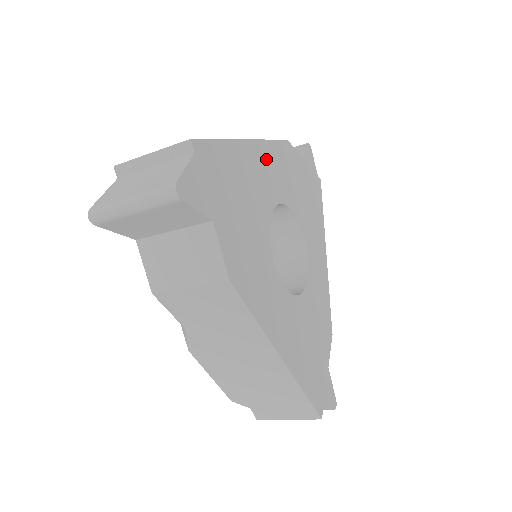
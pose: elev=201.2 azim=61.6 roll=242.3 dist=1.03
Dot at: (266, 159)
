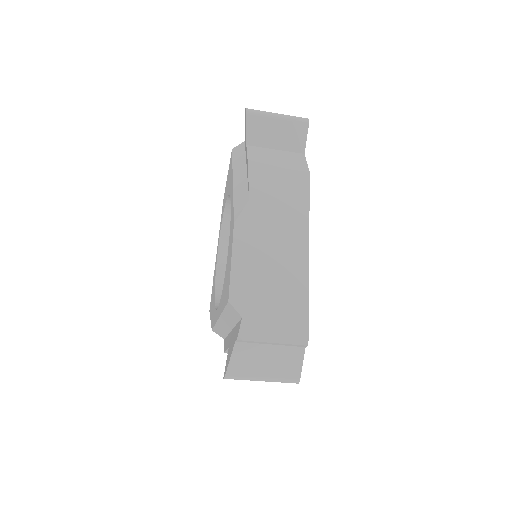
Dot at: occluded
